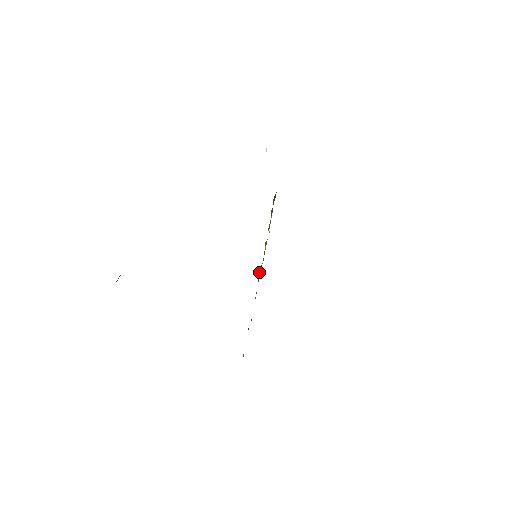
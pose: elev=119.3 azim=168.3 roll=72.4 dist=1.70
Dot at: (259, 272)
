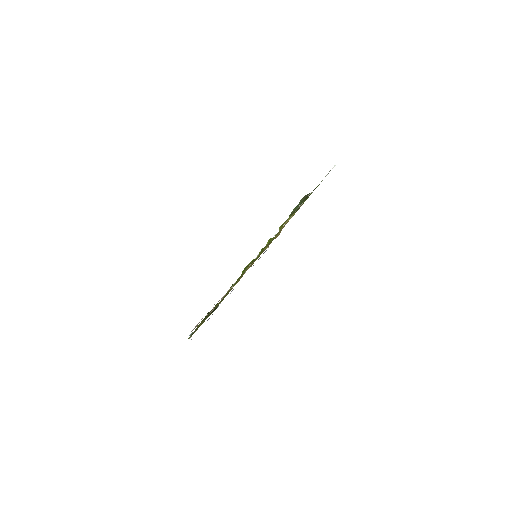
Dot at: occluded
